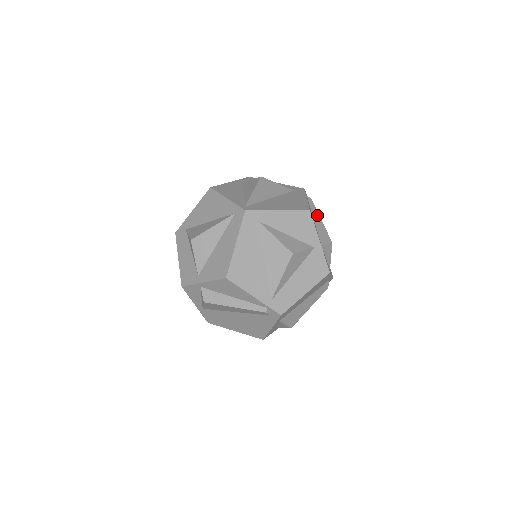
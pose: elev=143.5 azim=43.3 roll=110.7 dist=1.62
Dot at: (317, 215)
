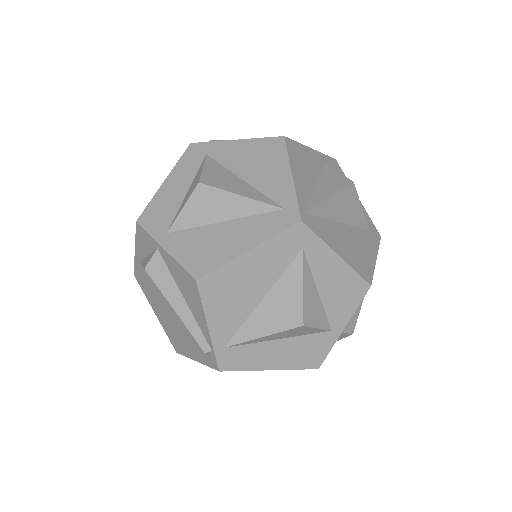
Dot at: occluded
